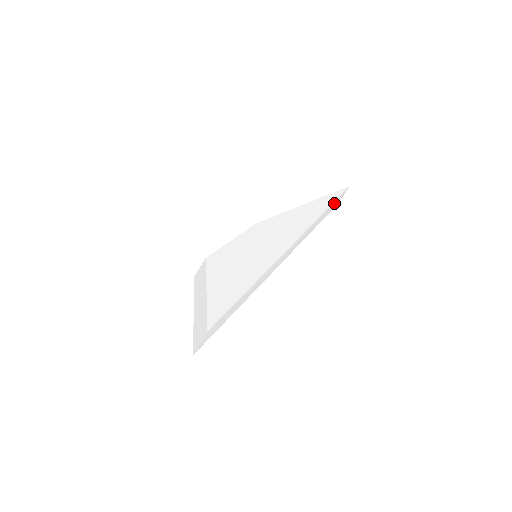
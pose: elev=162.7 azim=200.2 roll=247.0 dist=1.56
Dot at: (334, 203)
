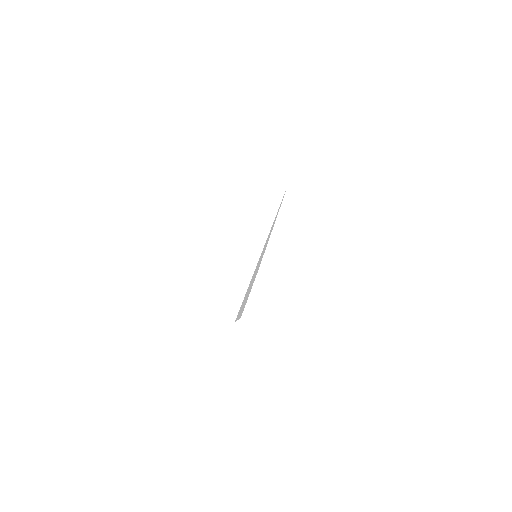
Dot at: (280, 184)
